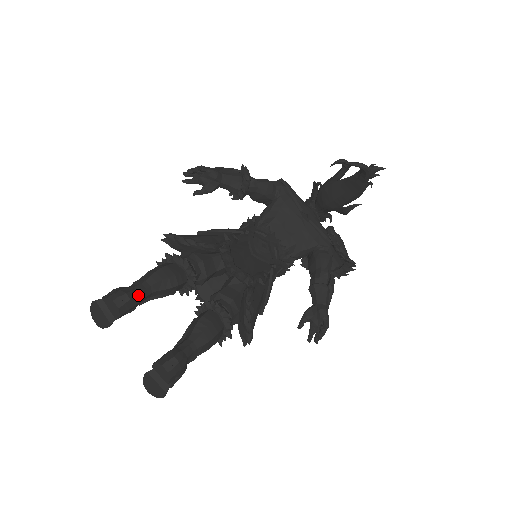
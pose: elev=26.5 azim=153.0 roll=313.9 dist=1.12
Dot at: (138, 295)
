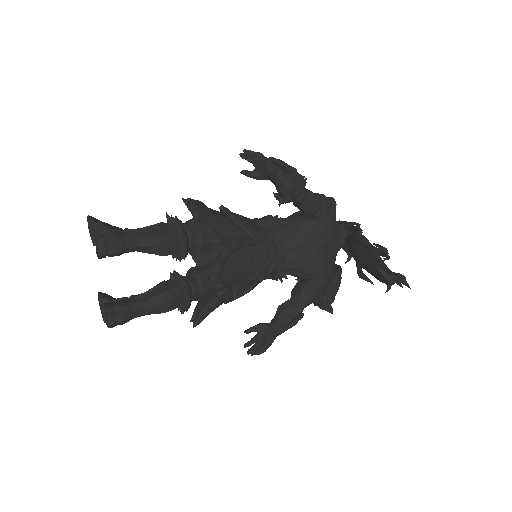
Dot at: (124, 250)
